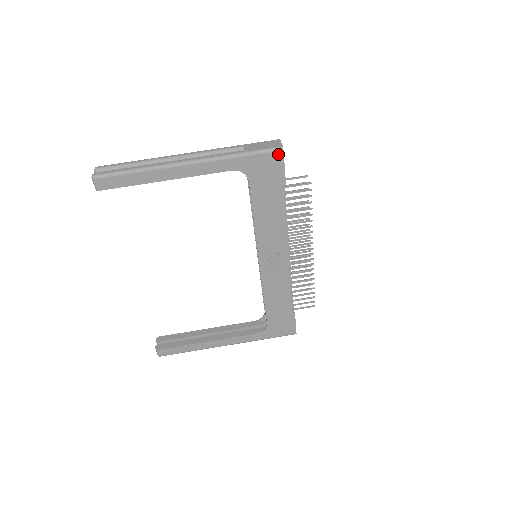
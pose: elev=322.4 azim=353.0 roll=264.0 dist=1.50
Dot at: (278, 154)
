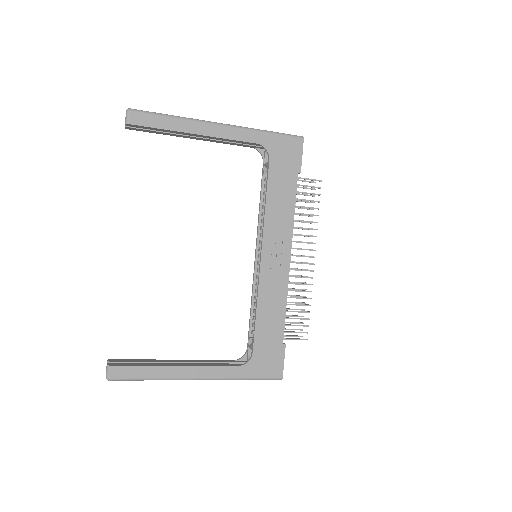
Dot at: (299, 141)
